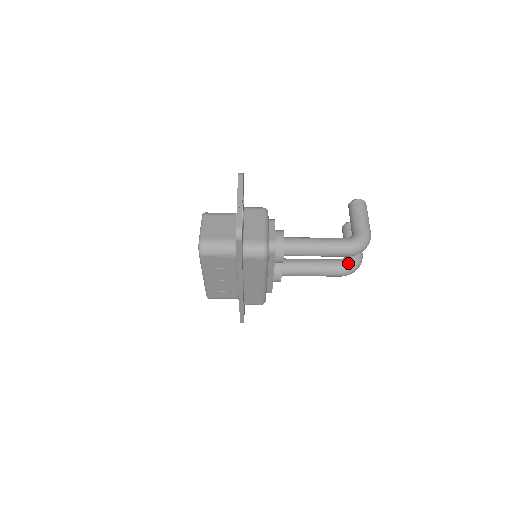
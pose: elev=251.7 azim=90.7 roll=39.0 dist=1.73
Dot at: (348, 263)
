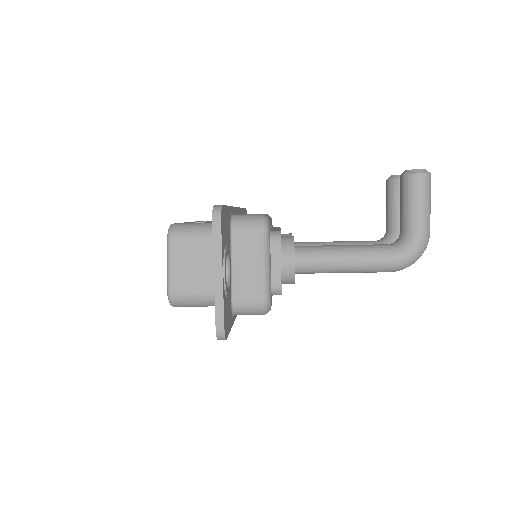
Dot at: occluded
